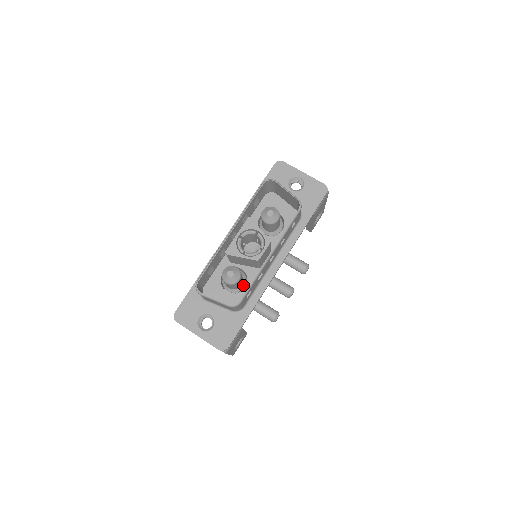
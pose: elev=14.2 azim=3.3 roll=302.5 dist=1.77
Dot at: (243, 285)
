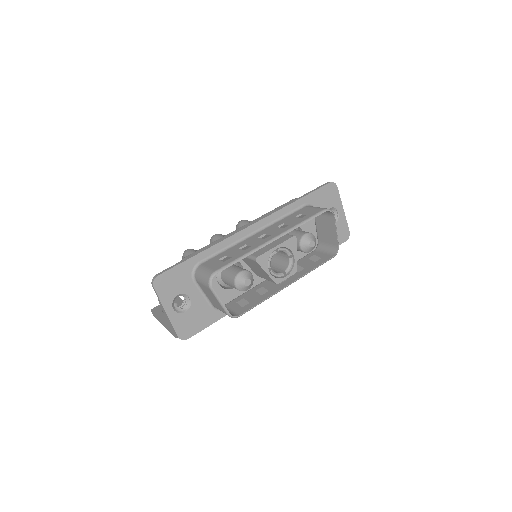
Dot at: occluded
